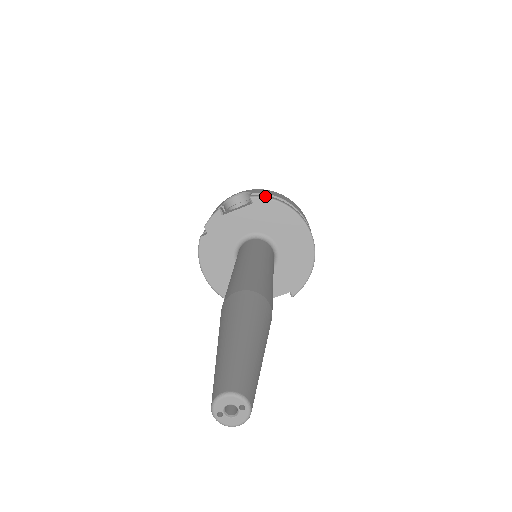
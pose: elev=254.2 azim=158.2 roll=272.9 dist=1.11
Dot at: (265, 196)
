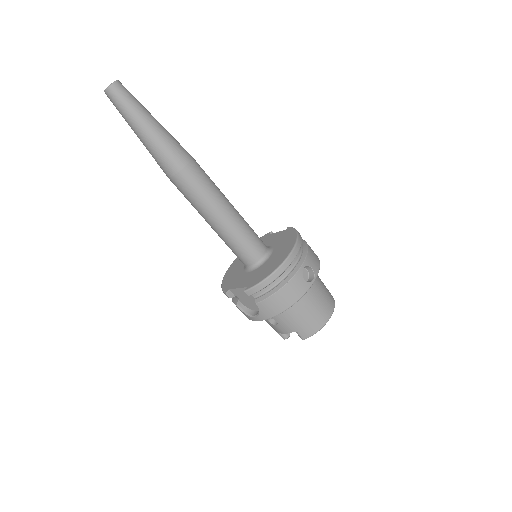
Dot at: occluded
